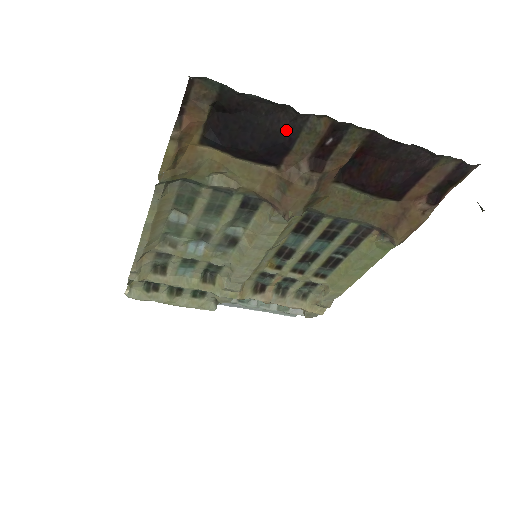
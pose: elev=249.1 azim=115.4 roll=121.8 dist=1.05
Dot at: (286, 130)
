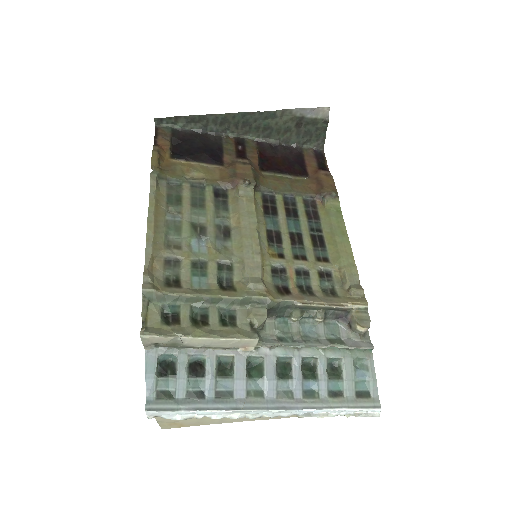
Dot at: (214, 144)
